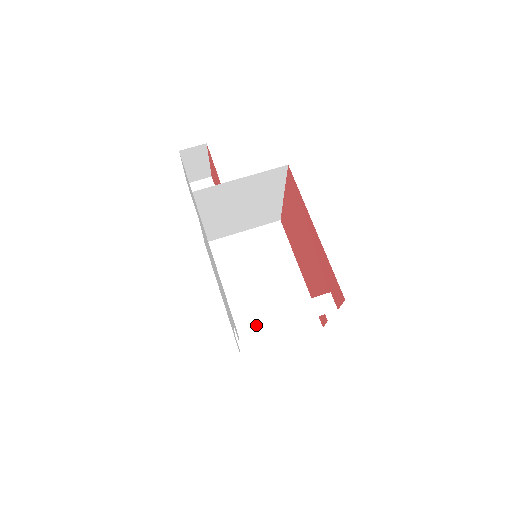
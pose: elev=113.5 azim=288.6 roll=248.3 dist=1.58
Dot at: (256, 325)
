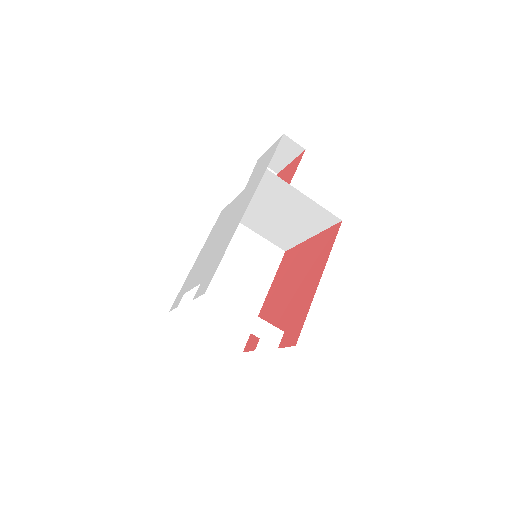
Dot at: (215, 301)
